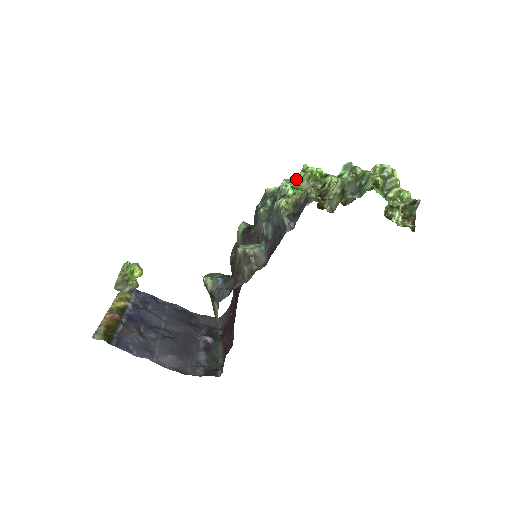
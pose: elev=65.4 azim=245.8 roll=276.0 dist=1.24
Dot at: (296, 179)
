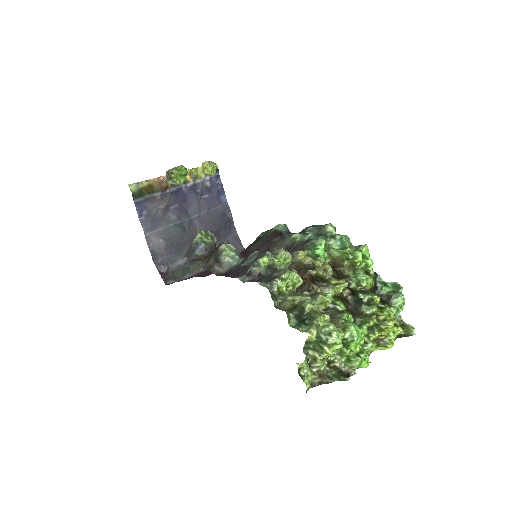
Dot at: (352, 245)
